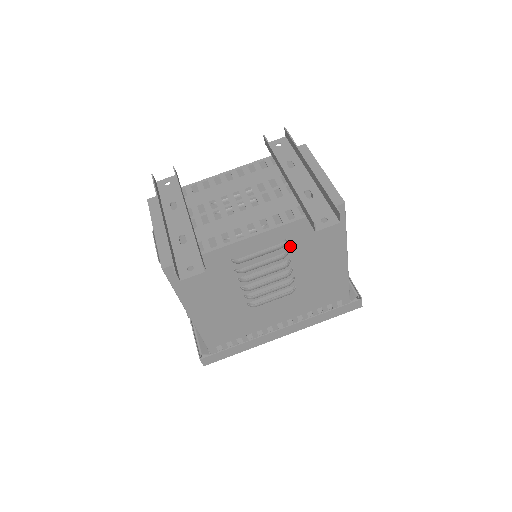
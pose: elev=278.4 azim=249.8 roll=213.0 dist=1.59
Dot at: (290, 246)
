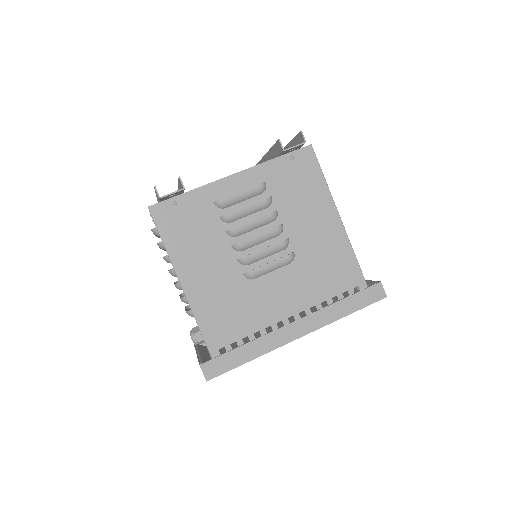
Dot at: (272, 193)
